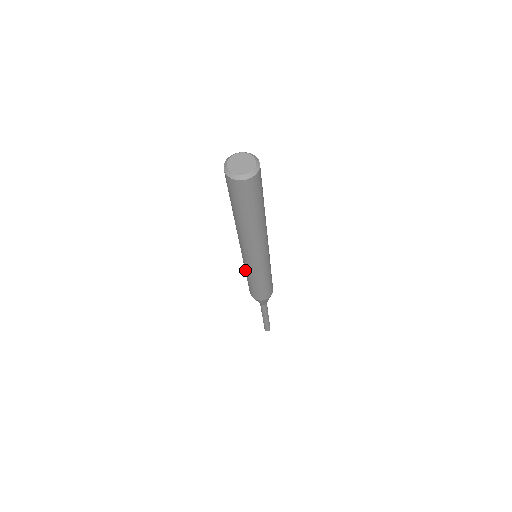
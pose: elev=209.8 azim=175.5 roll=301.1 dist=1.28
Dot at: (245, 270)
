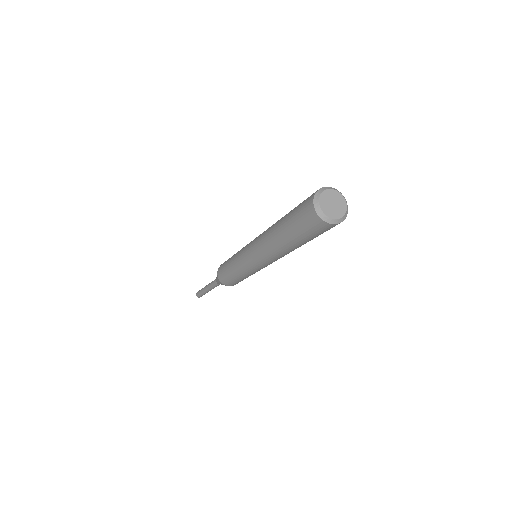
Dot at: (235, 261)
